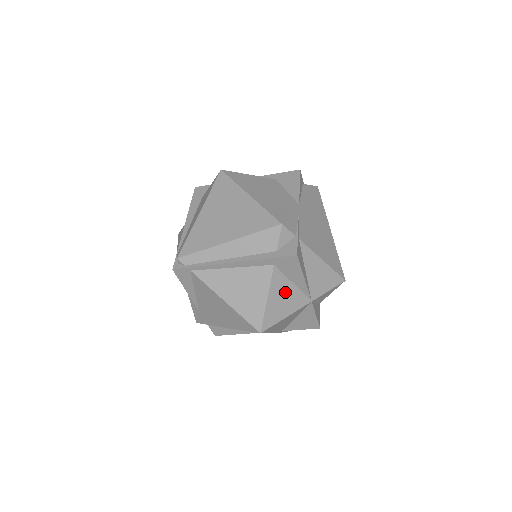
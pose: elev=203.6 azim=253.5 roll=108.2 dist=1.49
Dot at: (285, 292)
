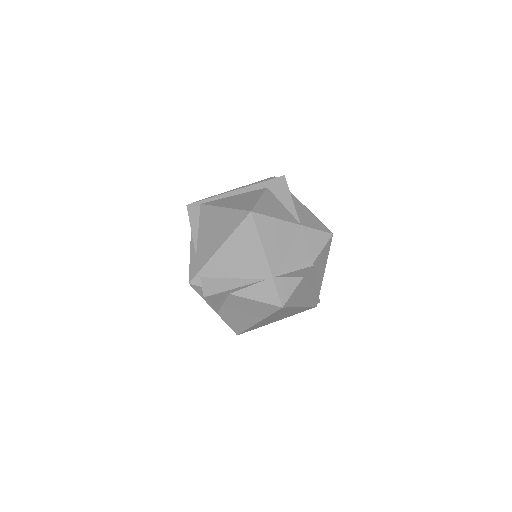
Dot at: (276, 205)
